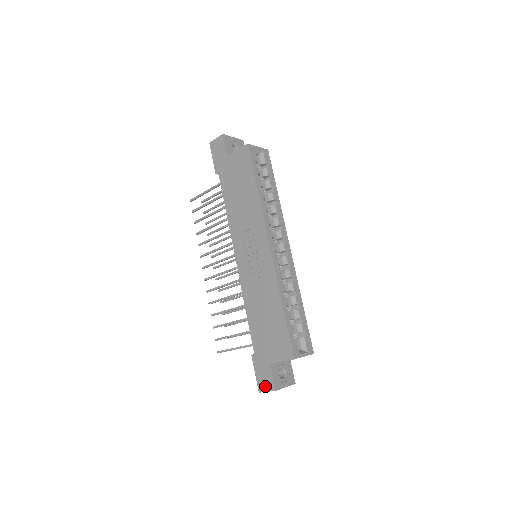
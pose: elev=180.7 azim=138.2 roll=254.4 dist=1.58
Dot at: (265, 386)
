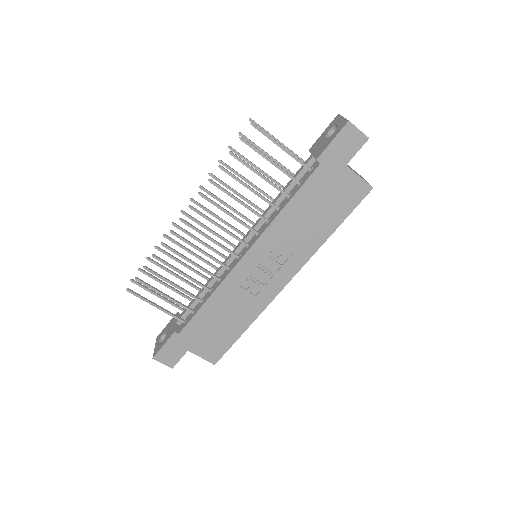
Dot at: (165, 360)
